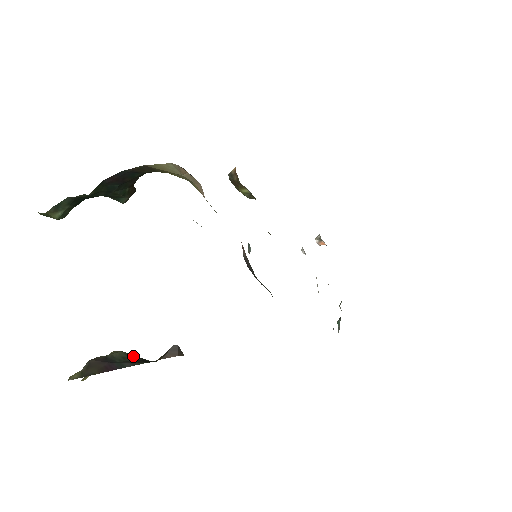
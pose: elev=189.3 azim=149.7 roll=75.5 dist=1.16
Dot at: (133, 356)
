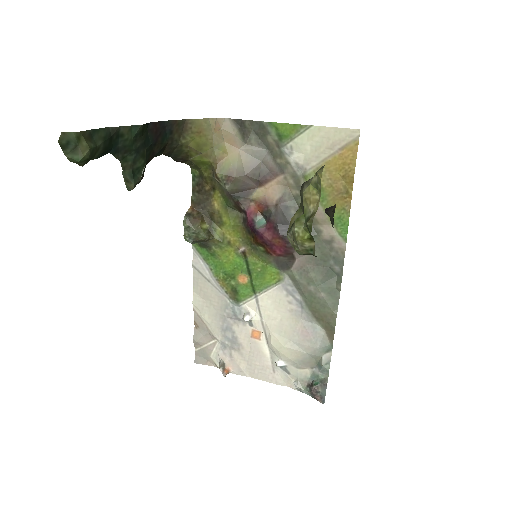
Dot at: occluded
